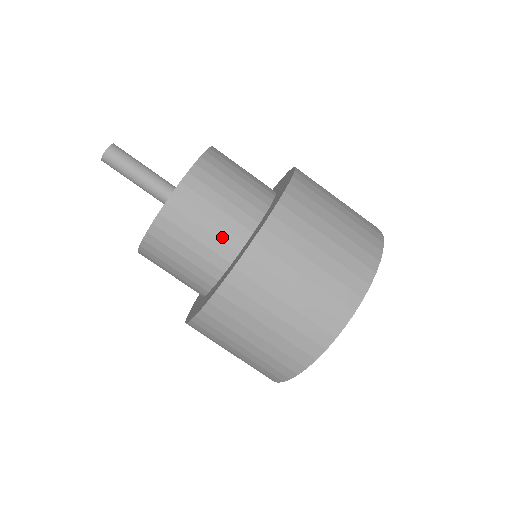
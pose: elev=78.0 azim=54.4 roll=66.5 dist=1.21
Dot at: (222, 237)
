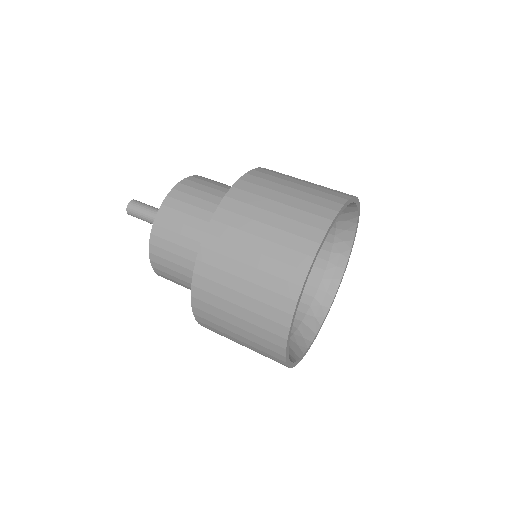
Dot at: (213, 210)
